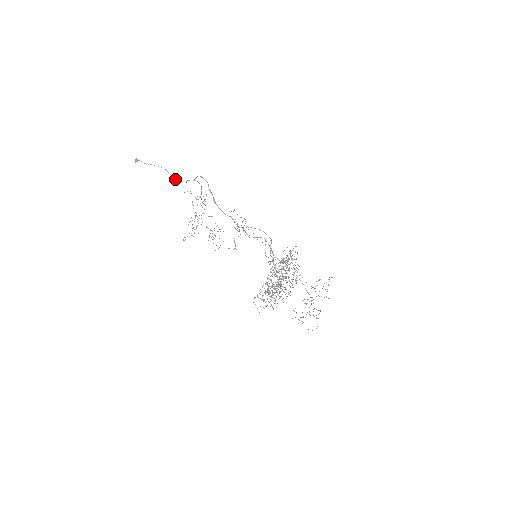
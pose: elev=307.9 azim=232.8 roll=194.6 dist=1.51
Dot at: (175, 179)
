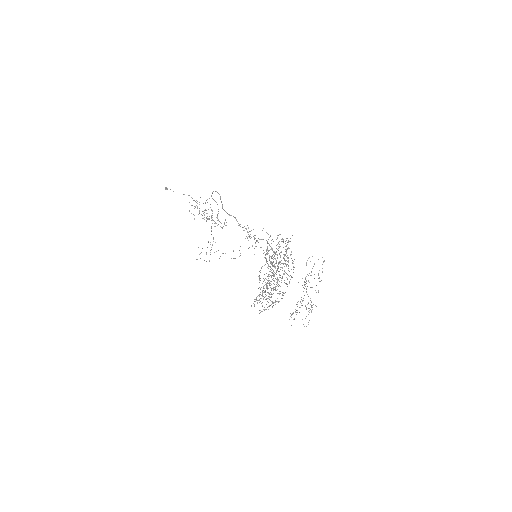
Dot at: occluded
